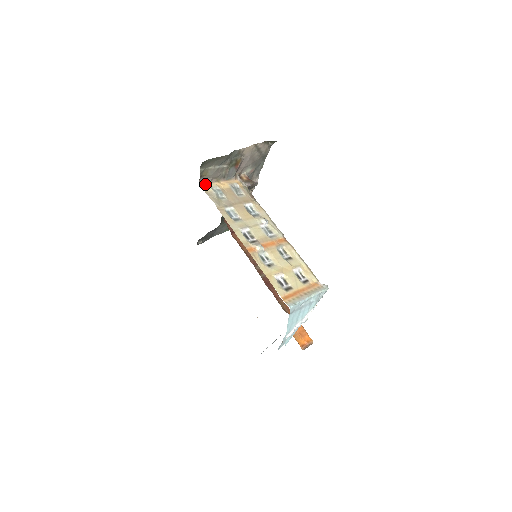
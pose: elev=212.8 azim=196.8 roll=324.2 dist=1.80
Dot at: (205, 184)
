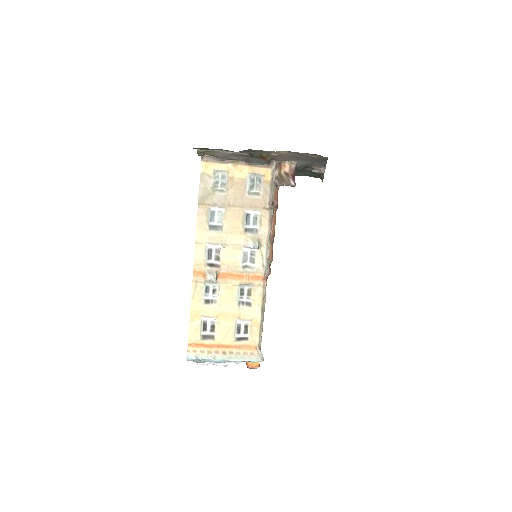
Dot at: (210, 162)
